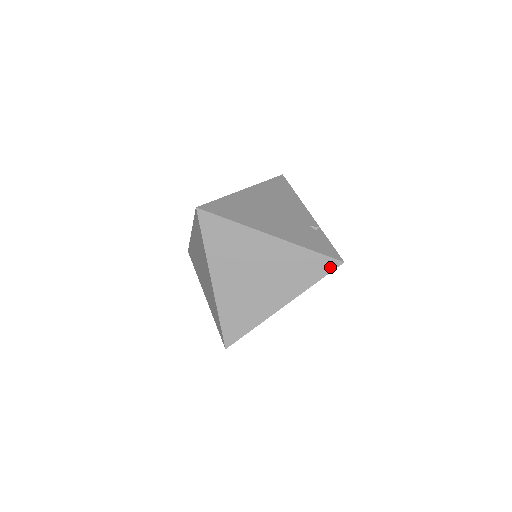
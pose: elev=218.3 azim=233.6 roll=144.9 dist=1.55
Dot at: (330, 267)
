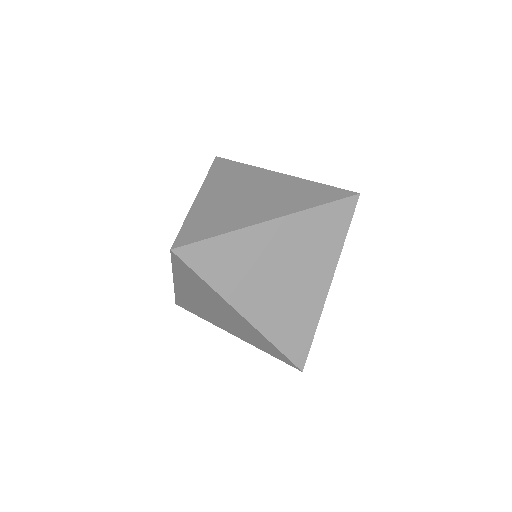
Dot at: (341, 195)
